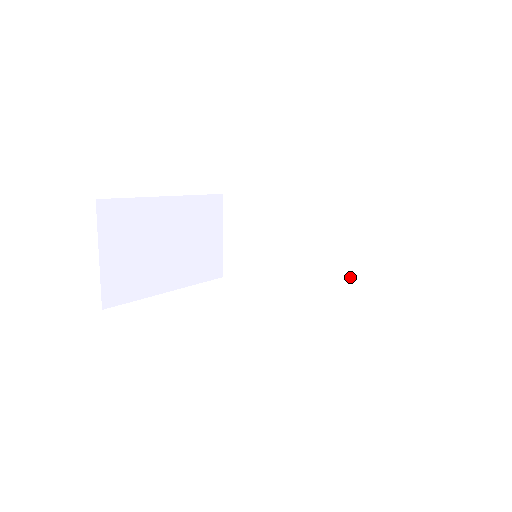
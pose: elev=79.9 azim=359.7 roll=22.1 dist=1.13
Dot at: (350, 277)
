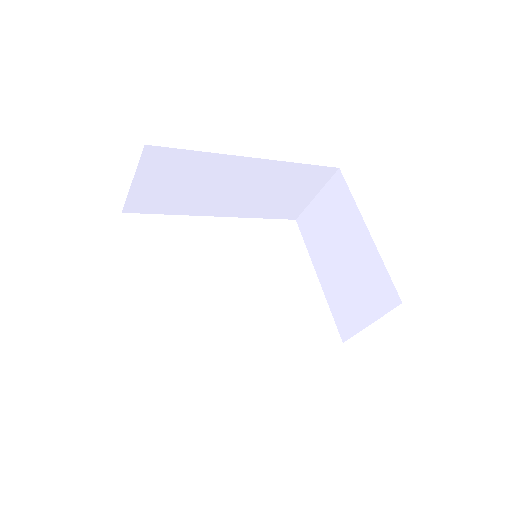
Dot at: (266, 207)
